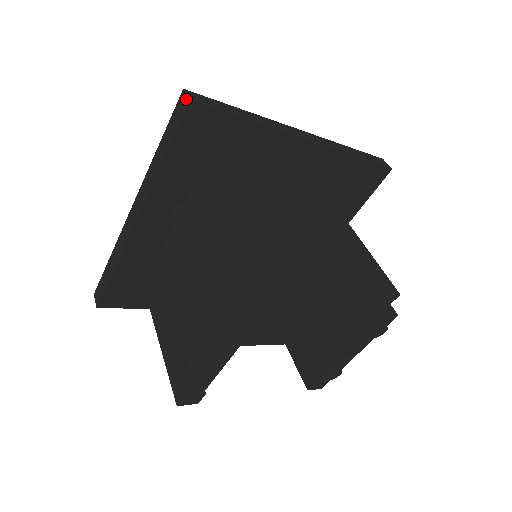
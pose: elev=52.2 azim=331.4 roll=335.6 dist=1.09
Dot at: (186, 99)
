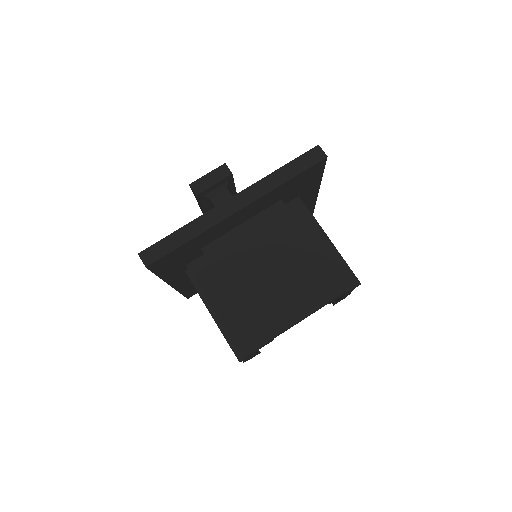
Dot at: (143, 263)
